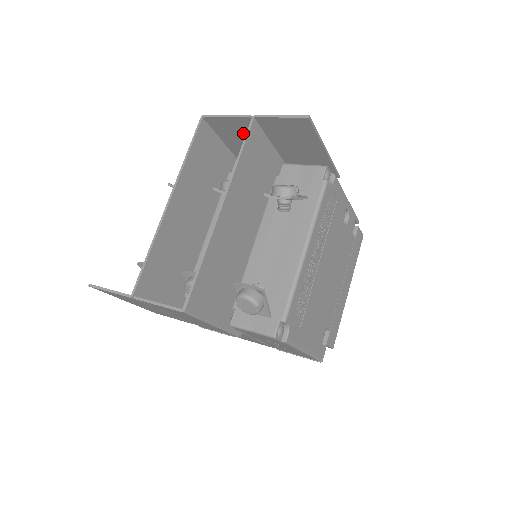
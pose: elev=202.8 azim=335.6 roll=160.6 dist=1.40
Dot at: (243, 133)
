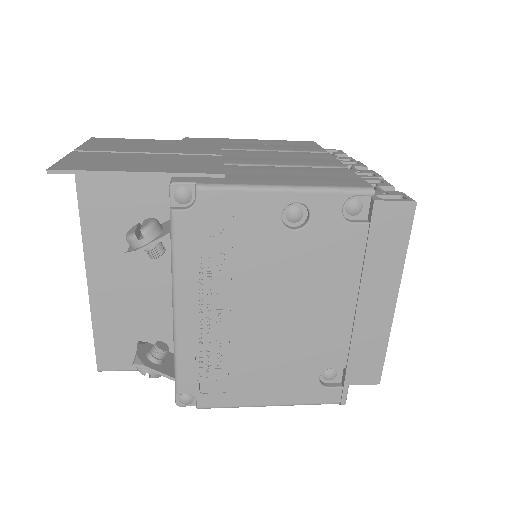
Dot at: occluded
